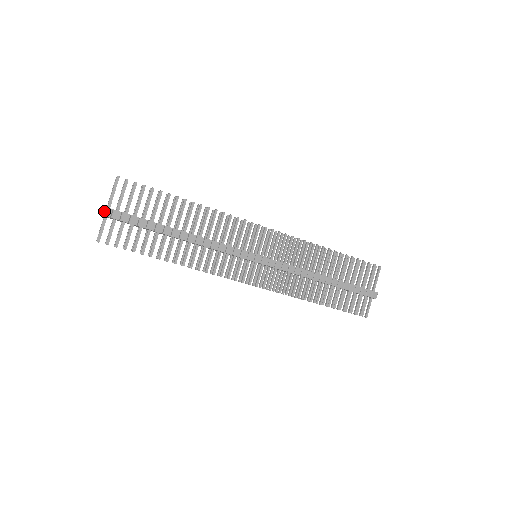
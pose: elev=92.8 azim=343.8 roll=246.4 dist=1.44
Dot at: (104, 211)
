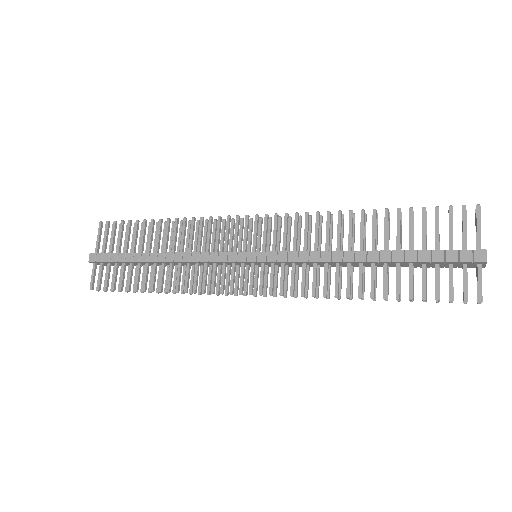
Dot at: (89, 258)
